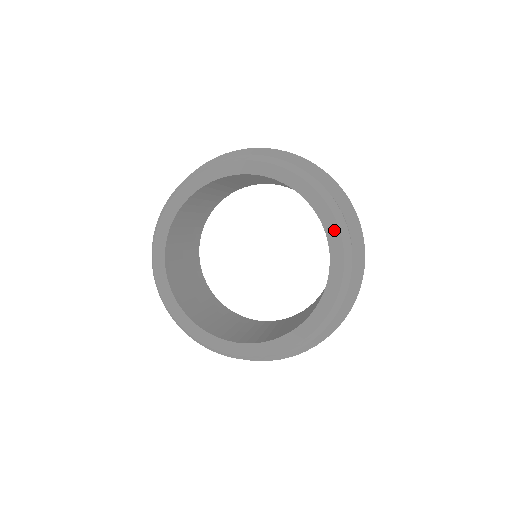
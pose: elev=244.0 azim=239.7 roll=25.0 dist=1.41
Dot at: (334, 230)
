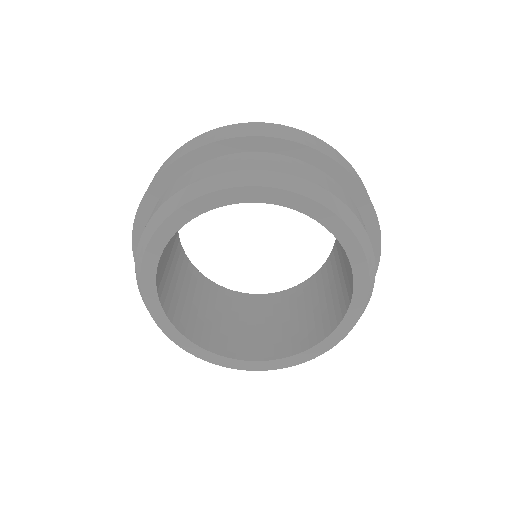
Dot at: (362, 295)
